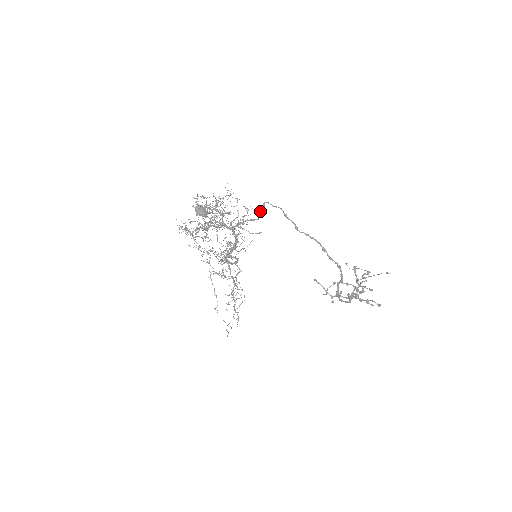
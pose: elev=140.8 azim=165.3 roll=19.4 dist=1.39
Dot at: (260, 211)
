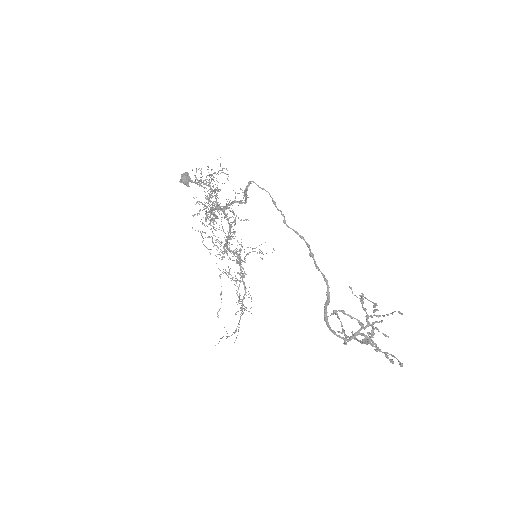
Dot at: (245, 191)
